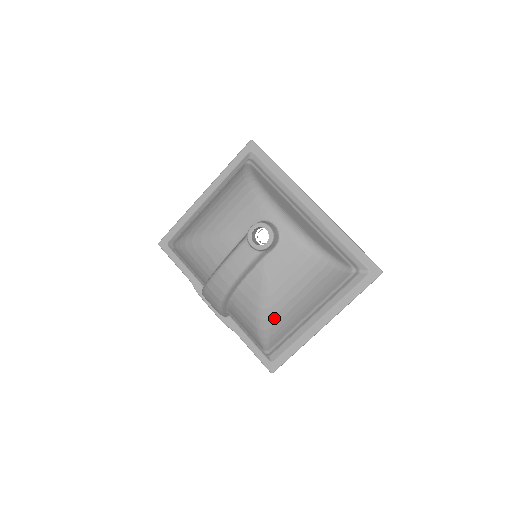
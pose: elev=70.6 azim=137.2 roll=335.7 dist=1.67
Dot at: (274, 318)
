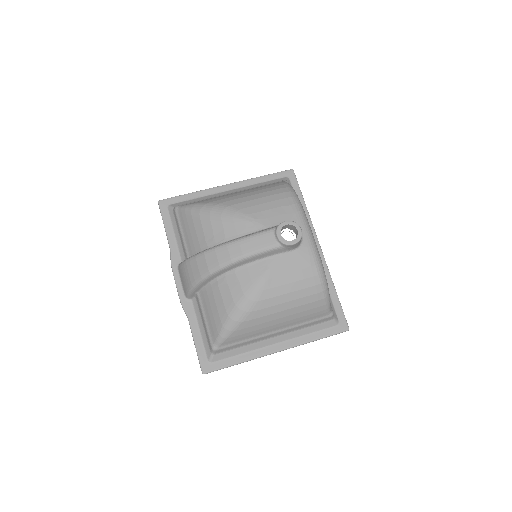
Dot at: (251, 314)
